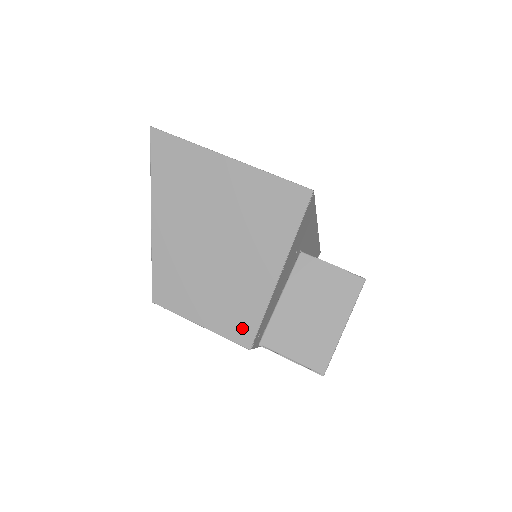
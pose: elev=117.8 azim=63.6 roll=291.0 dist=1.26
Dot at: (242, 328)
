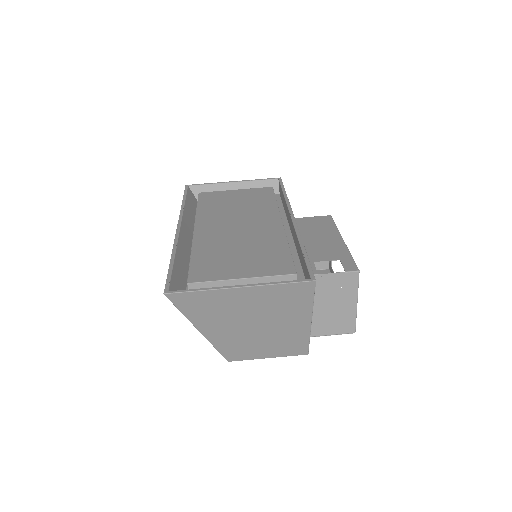
Dot at: (298, 349)
